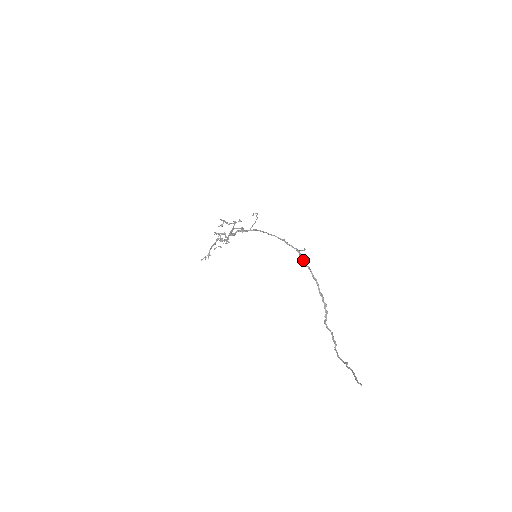
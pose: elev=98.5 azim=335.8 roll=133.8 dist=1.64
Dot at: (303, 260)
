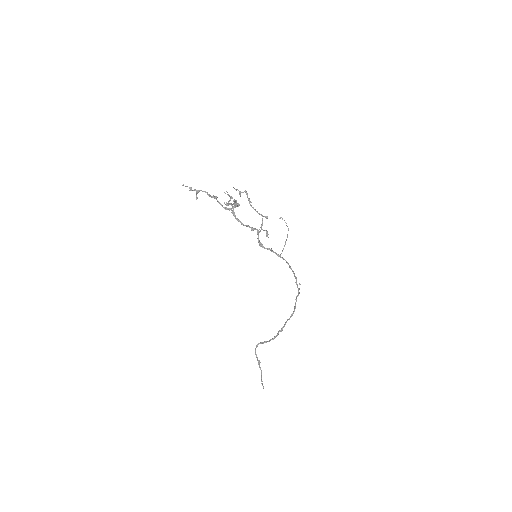
Dot at: (296, 300)
